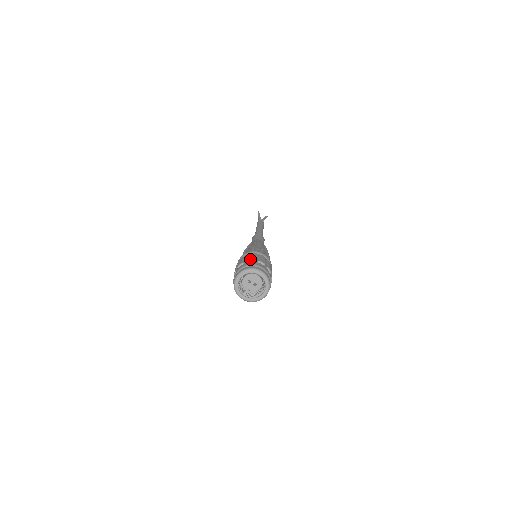
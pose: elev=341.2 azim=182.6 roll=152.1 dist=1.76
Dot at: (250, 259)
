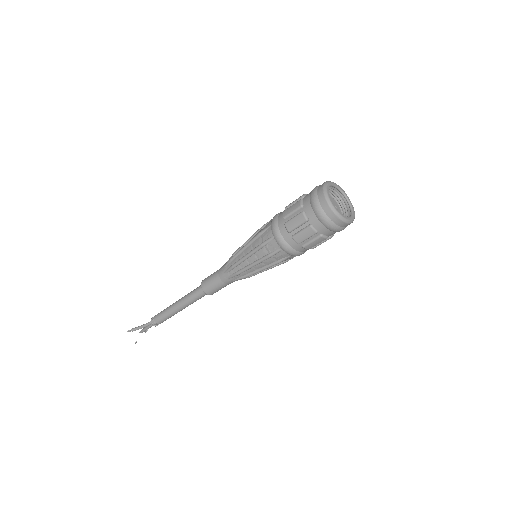
Dot at: occluded
